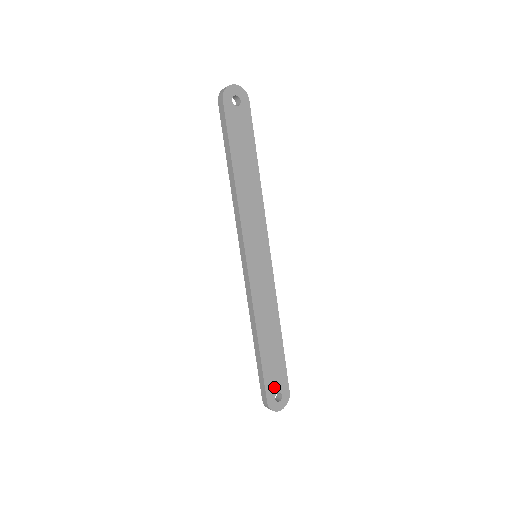
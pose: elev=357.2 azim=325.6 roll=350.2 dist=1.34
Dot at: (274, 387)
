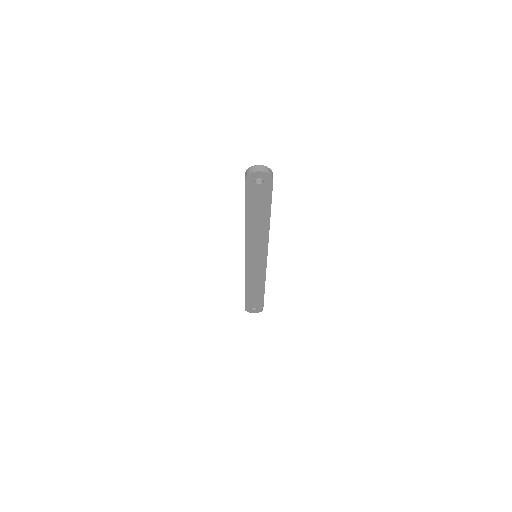
Dot at: (252, 305)
